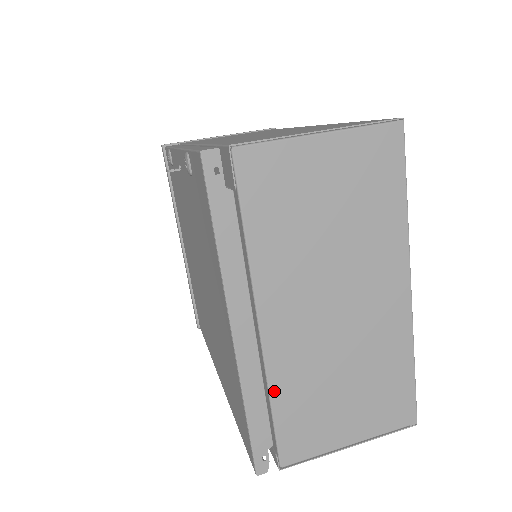
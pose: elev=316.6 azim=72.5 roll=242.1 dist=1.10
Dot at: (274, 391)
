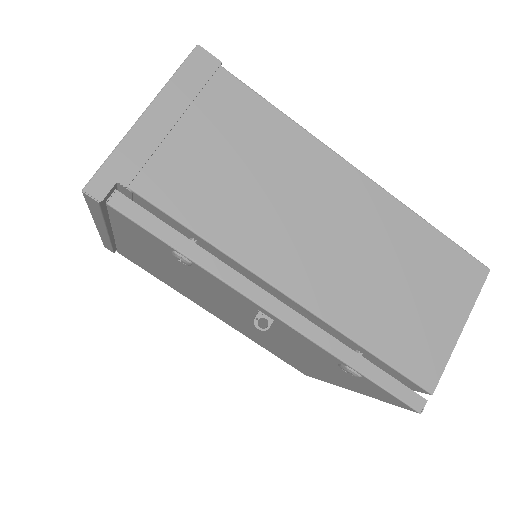
Dot at: occluded
